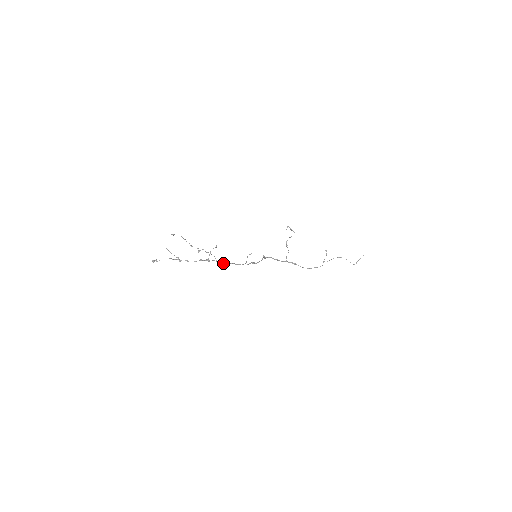
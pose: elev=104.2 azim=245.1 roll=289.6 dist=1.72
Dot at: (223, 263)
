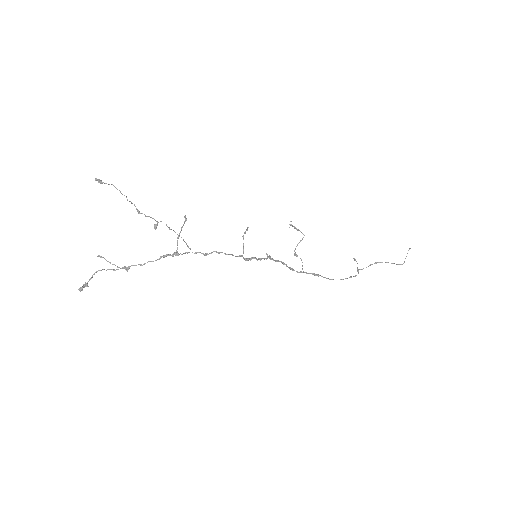
Dot at: (204, 254)
